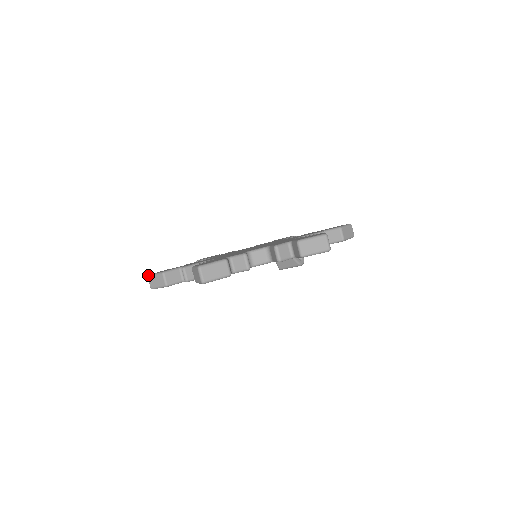
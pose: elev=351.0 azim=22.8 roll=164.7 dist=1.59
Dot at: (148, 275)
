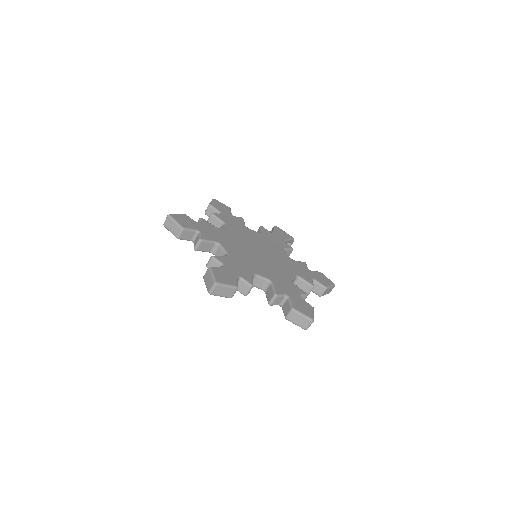
Dot at: (169, 215)
